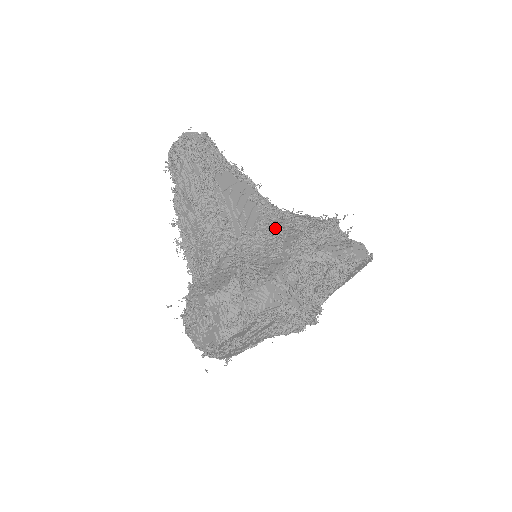
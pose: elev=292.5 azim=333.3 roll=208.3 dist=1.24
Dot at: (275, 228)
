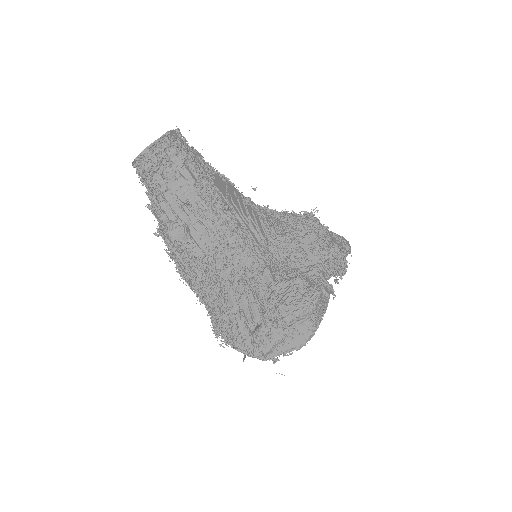
Dot at: (280, 230)
